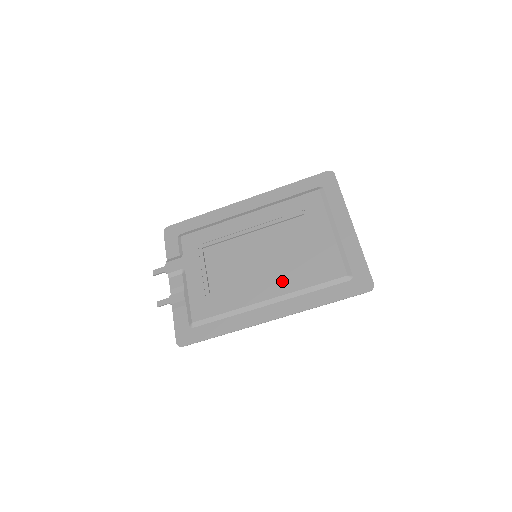
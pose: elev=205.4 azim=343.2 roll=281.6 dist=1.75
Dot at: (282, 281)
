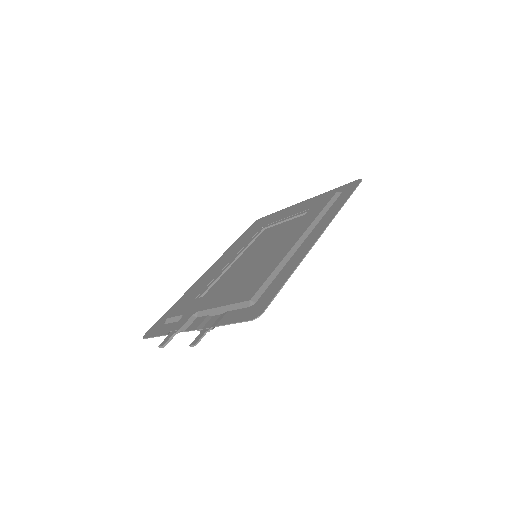
Dot at: (296, 230)
